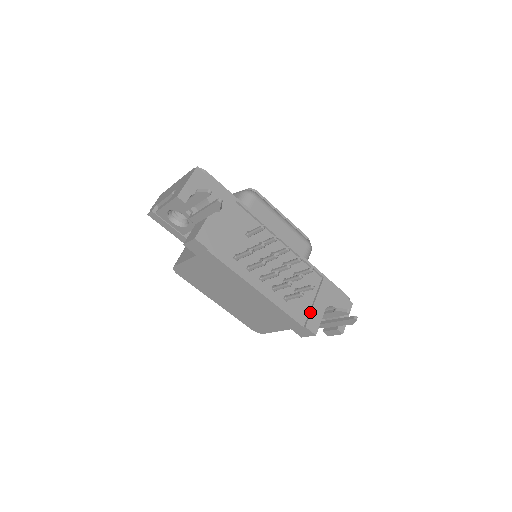
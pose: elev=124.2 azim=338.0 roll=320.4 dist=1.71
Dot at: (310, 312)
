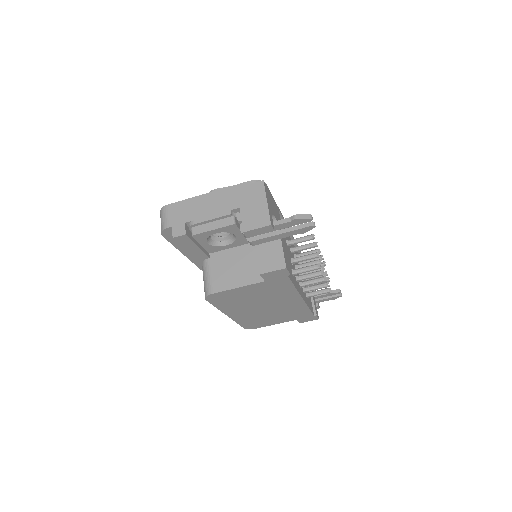
Dot at: (313, 300)
